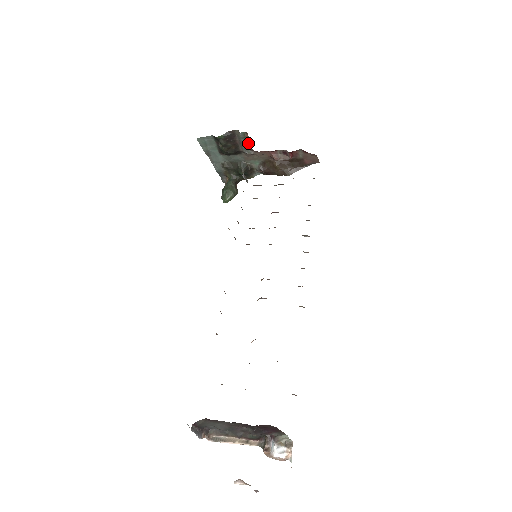
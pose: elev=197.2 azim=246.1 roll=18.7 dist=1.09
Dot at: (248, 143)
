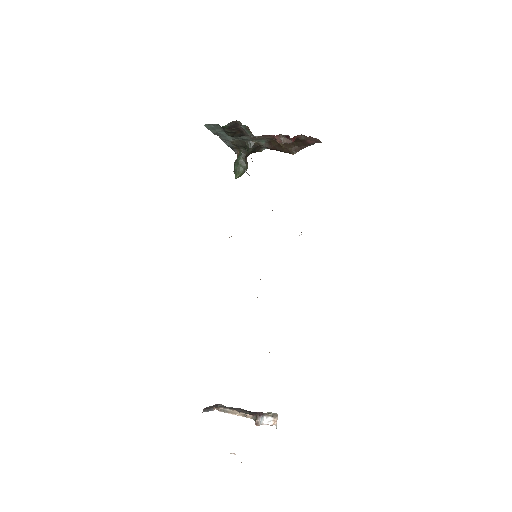
Dot at: (251, 132)
